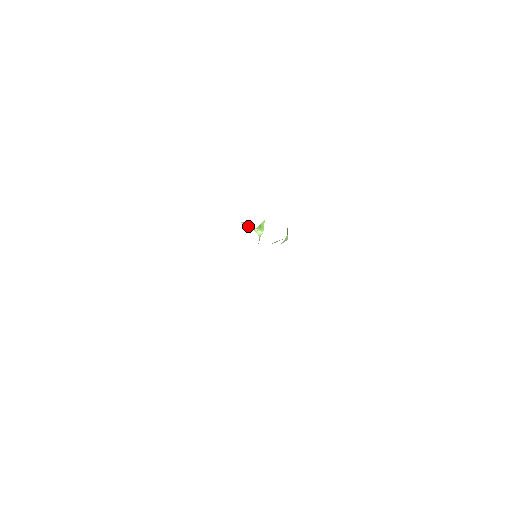
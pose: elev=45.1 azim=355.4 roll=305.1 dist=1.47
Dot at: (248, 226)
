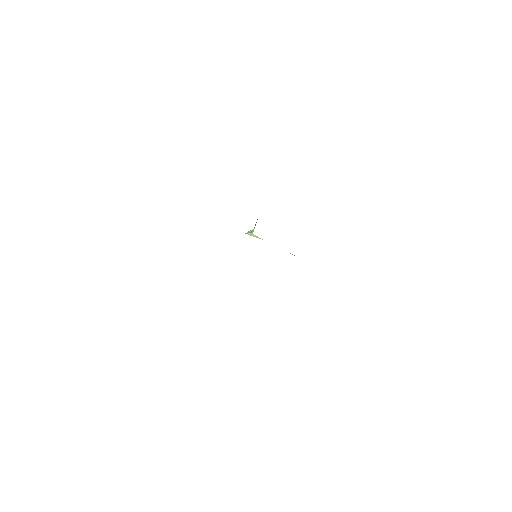
Dot at: (249, 231)
